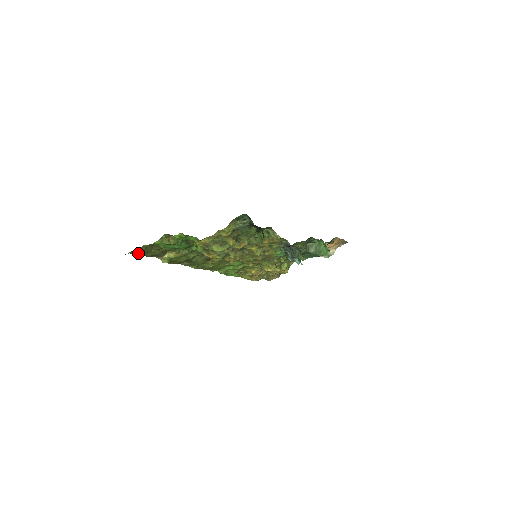
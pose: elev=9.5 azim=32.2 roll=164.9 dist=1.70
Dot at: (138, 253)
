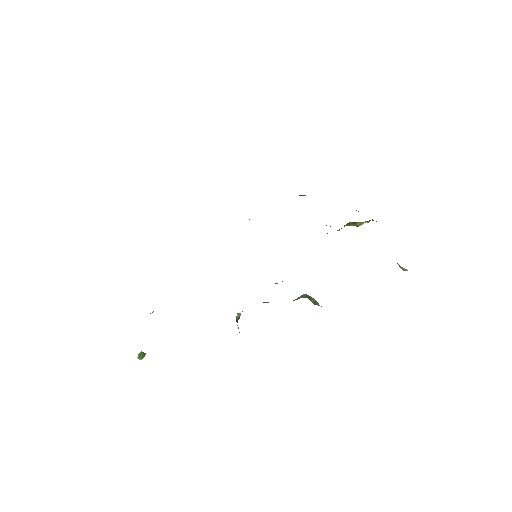
Dot at: occluded
